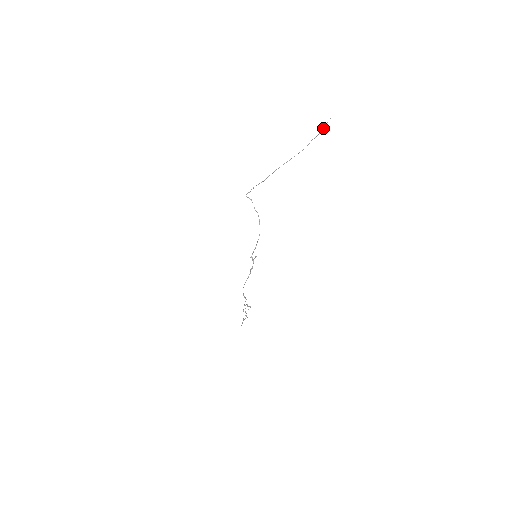
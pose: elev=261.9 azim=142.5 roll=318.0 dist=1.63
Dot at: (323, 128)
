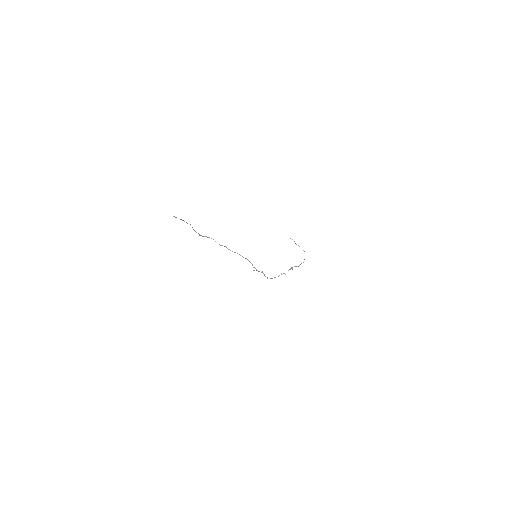
Dot at: occluded
